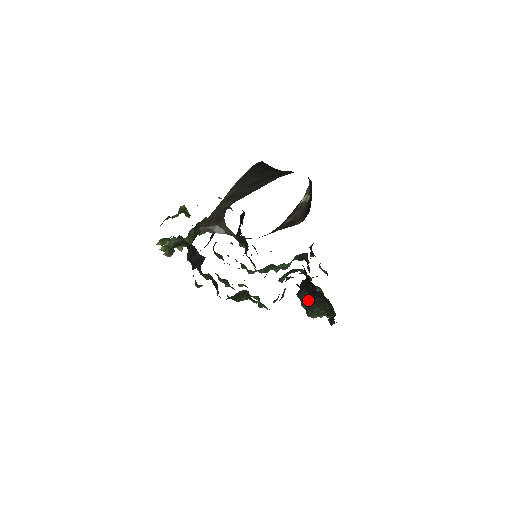
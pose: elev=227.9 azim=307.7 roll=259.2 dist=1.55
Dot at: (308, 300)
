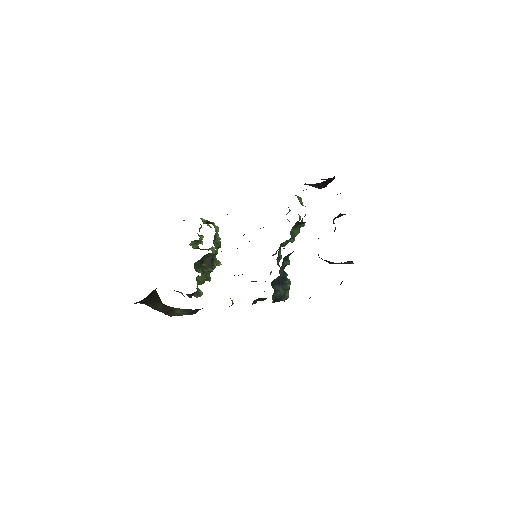
Dot at: (326, 261)
